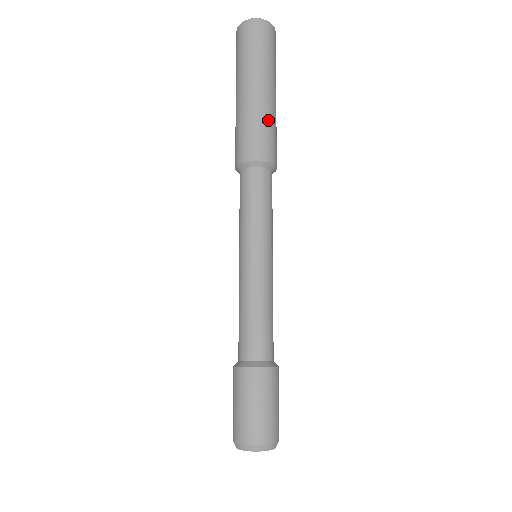
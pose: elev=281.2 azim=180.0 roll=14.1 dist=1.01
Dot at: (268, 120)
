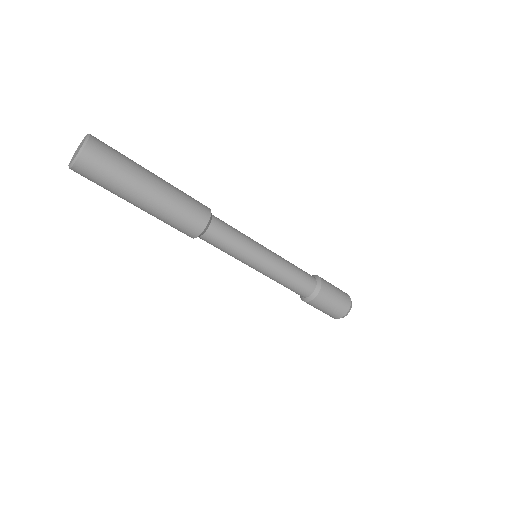
Dot at: (172, 211)
